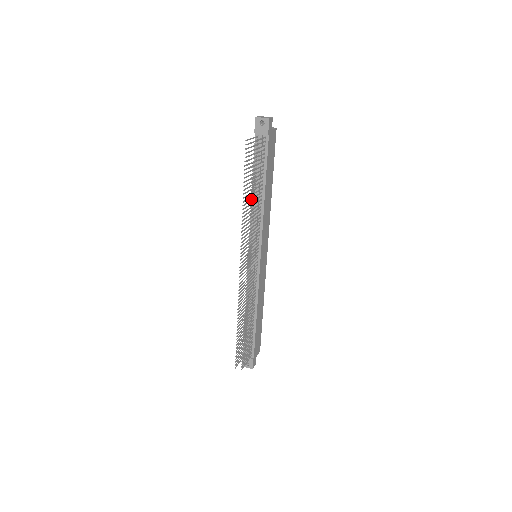
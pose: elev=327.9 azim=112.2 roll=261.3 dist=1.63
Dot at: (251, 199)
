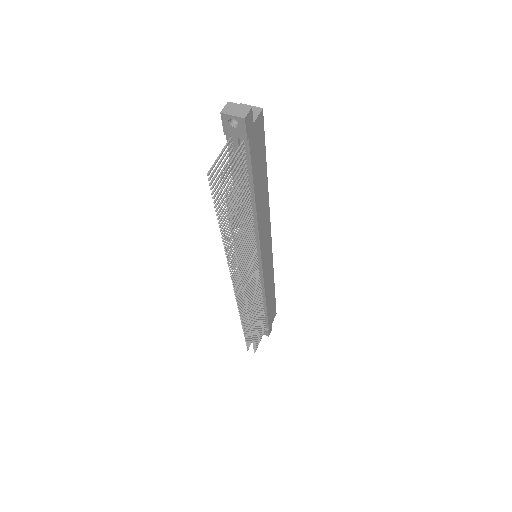
Dot at: (233, 236)
